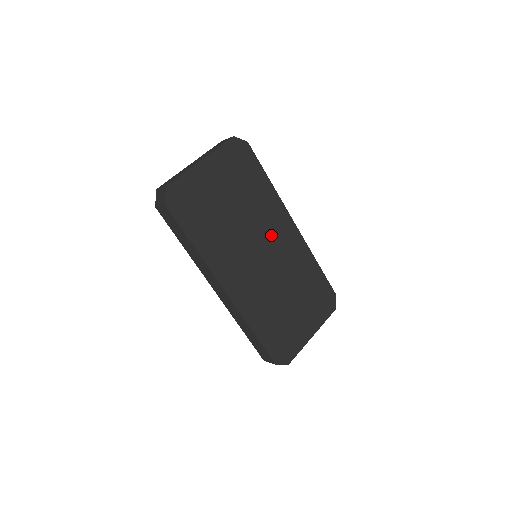
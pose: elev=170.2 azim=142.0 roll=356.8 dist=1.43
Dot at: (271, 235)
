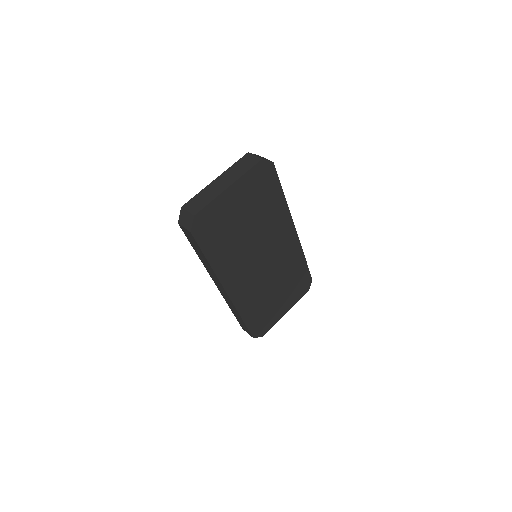
Dot at: (274, 242)
